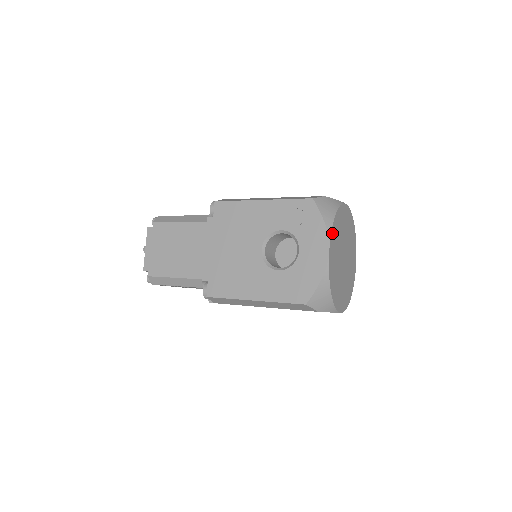
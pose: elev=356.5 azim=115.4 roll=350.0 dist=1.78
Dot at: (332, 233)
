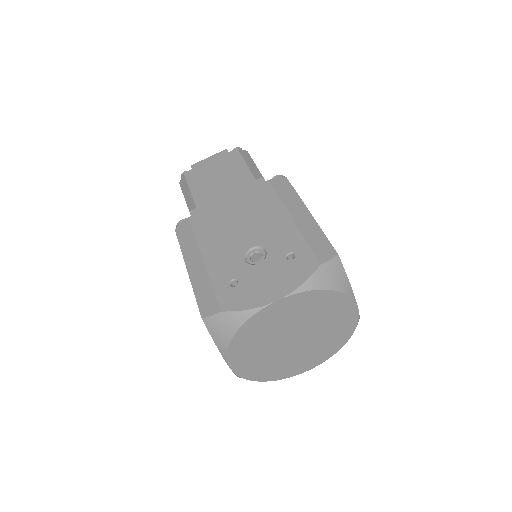
Dot at: (231, 355)
